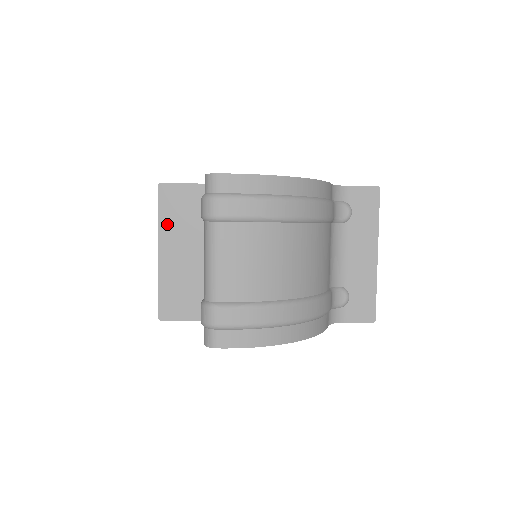
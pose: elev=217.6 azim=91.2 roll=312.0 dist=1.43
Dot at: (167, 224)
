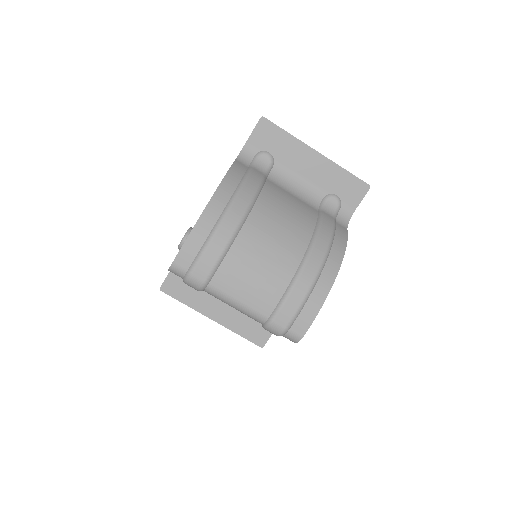
Dot at: (194, 301)
